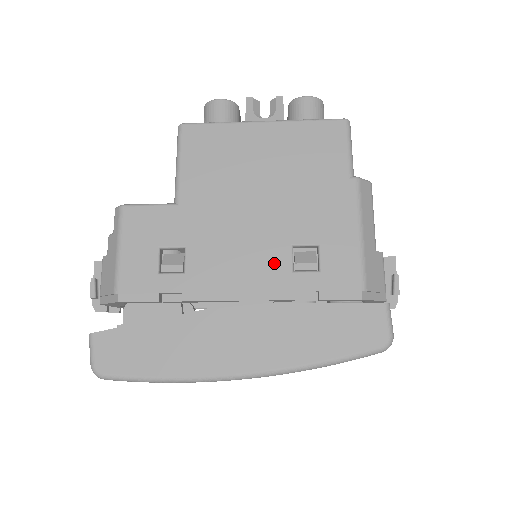
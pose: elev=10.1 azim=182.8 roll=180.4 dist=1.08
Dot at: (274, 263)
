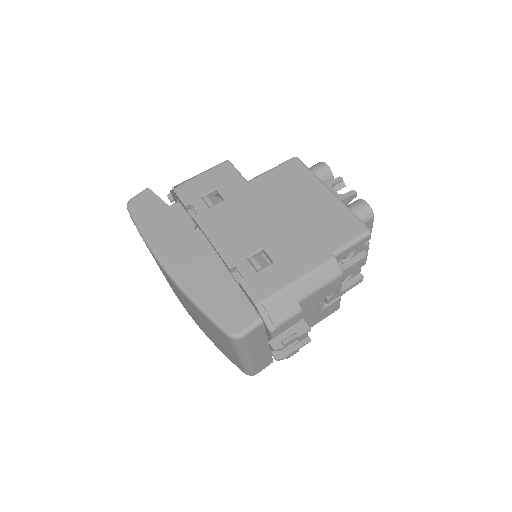
Dot at: (245, 246)
